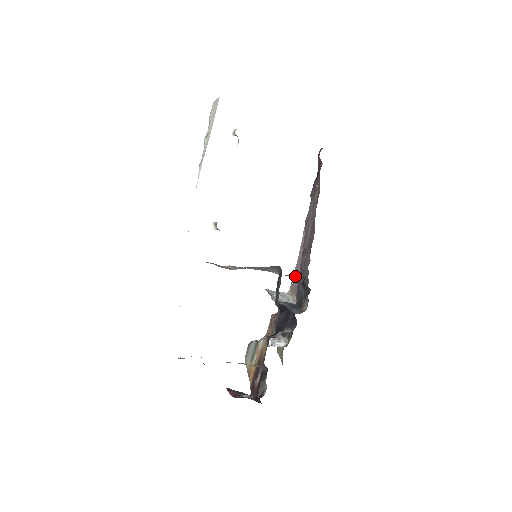
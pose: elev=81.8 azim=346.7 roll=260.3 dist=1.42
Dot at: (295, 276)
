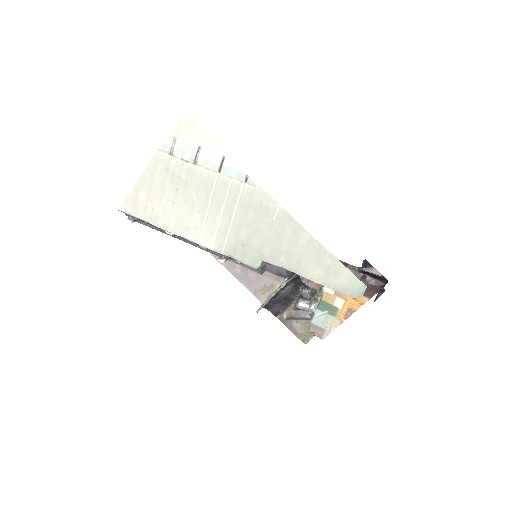
Dot at: occluded
